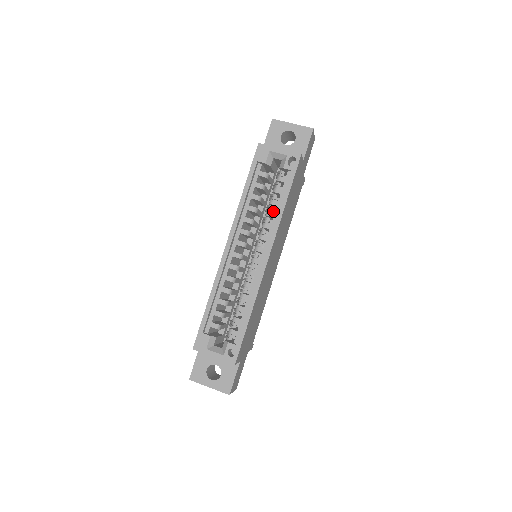
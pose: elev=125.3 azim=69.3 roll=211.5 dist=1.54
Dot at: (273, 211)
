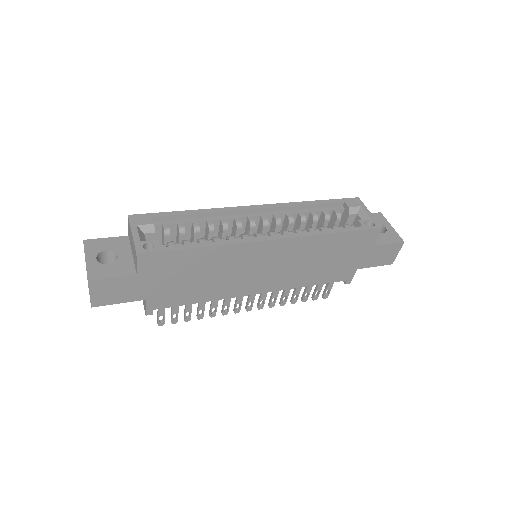
Dot at: occluded
